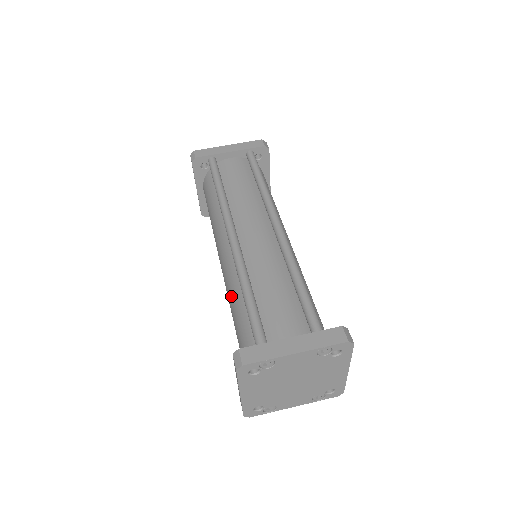
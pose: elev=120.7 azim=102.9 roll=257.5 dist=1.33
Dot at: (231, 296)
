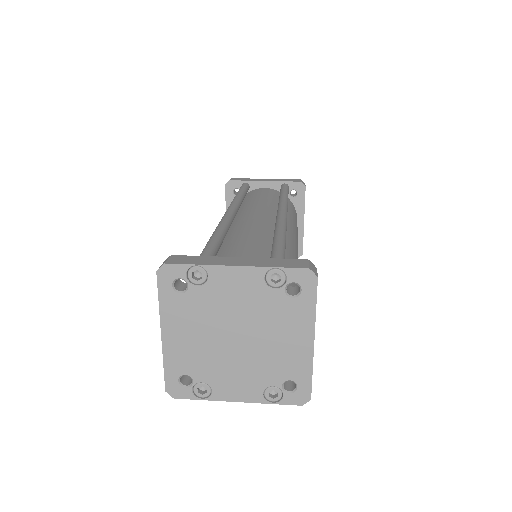
Dot at: occluded
